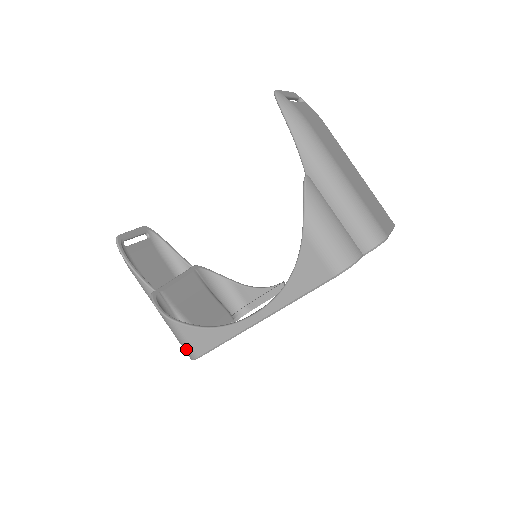
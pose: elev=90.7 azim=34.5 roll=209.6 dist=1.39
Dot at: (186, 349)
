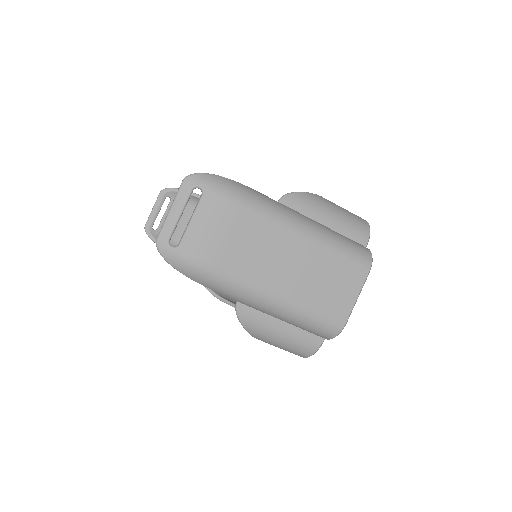
Dot at: occluded
